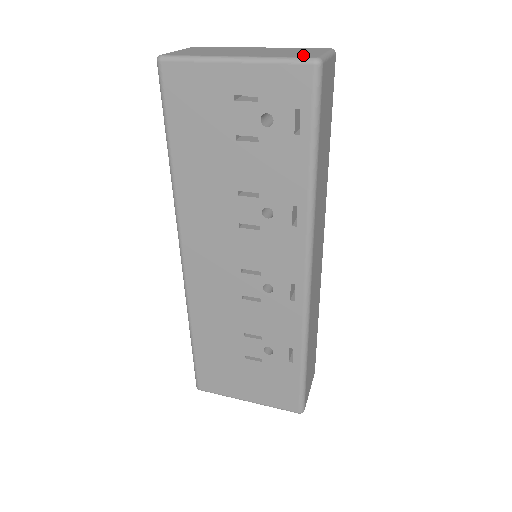
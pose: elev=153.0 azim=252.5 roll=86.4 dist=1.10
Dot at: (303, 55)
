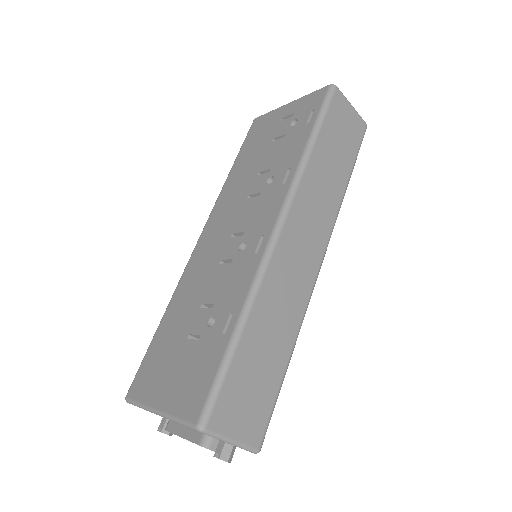
Dot at: occluded
